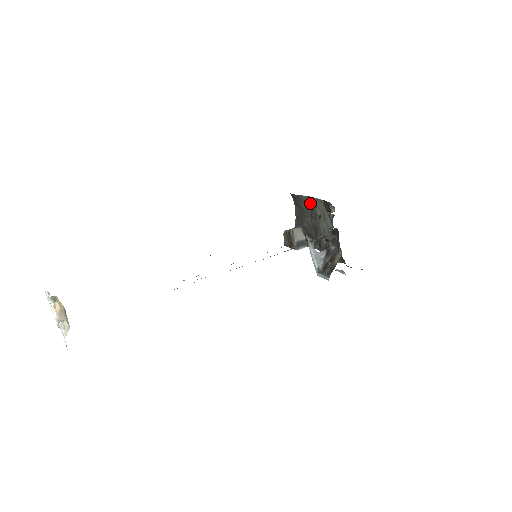
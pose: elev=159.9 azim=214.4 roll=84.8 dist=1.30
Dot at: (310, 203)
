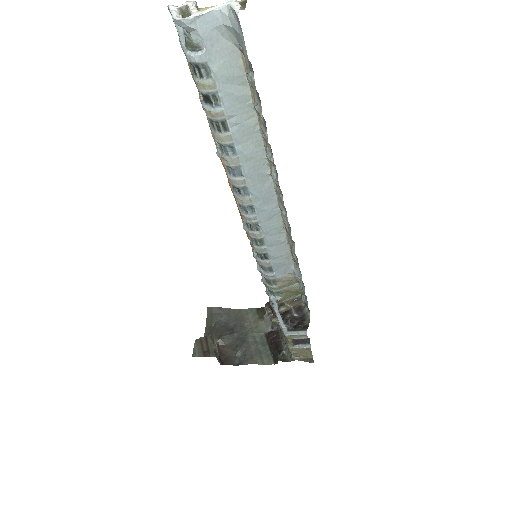
Dot at: (234, 315)
